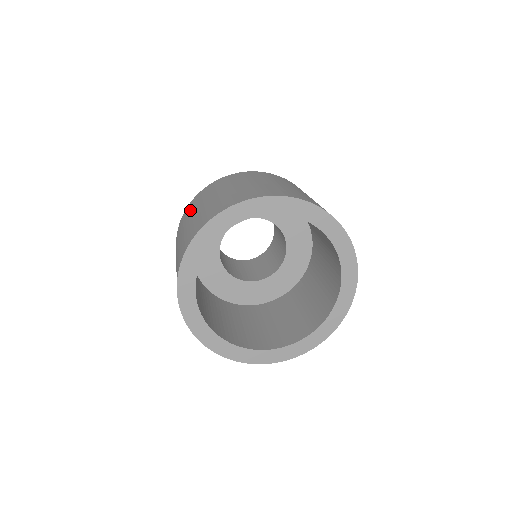
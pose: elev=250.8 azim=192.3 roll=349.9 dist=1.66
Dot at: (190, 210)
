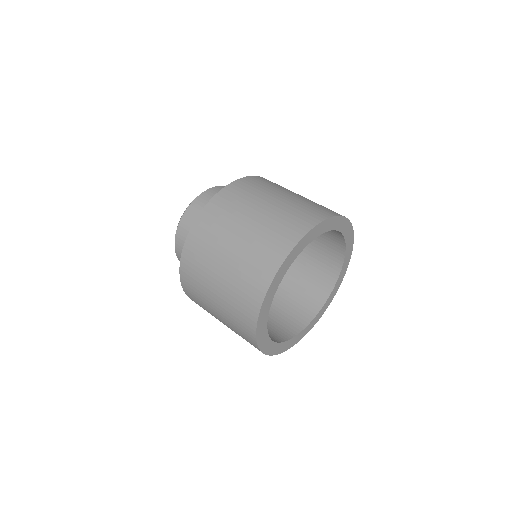
Dot at: (241, 198)
